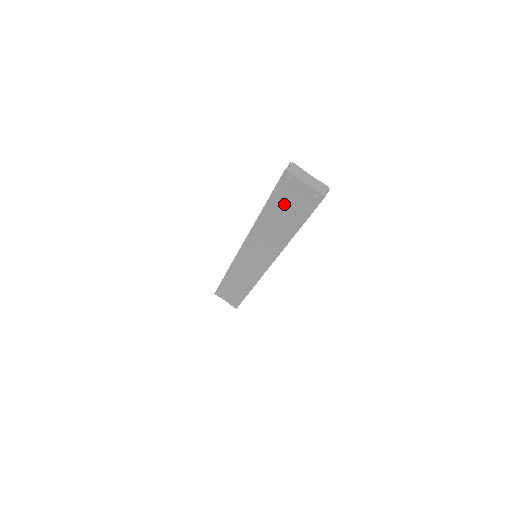
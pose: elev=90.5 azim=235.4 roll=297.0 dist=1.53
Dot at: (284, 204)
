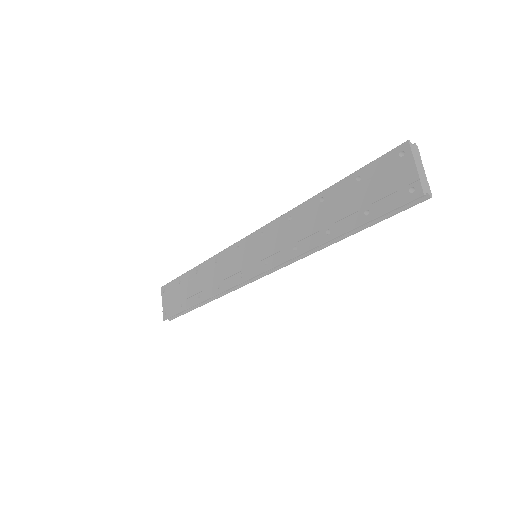
Dot at: (361, 189)
